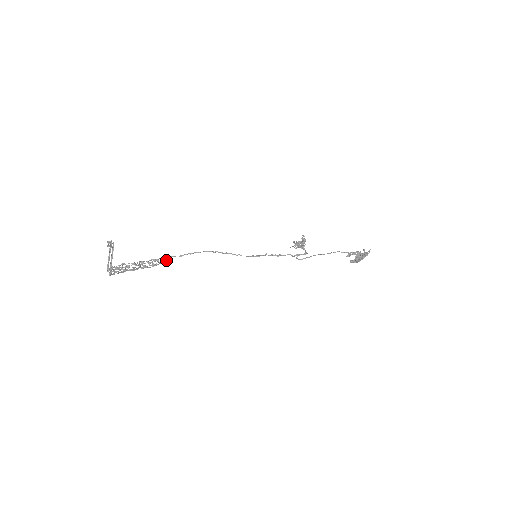
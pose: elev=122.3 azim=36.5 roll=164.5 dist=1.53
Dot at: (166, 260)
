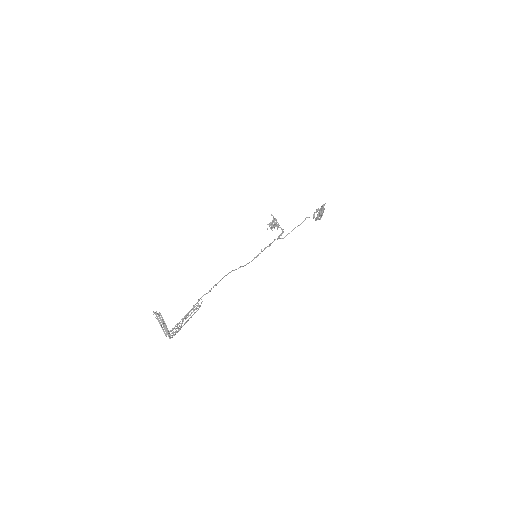
Dot at: (202, 301)
